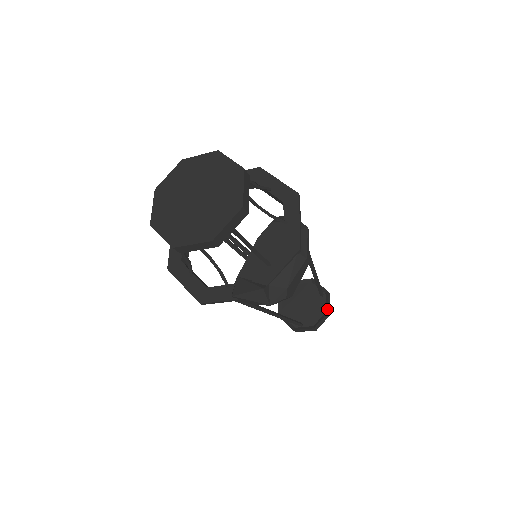
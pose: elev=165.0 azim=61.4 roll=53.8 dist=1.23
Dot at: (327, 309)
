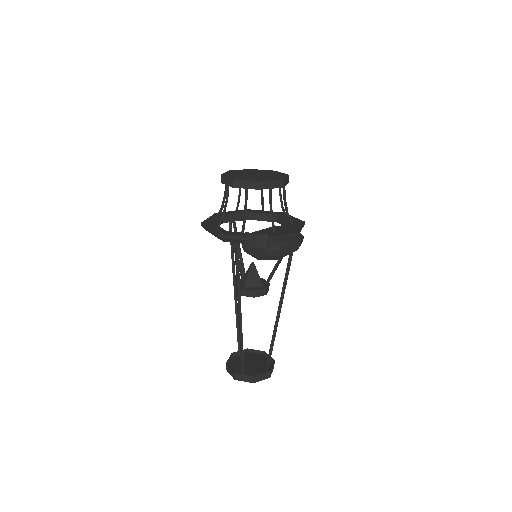
Dot at: (269, 370)
